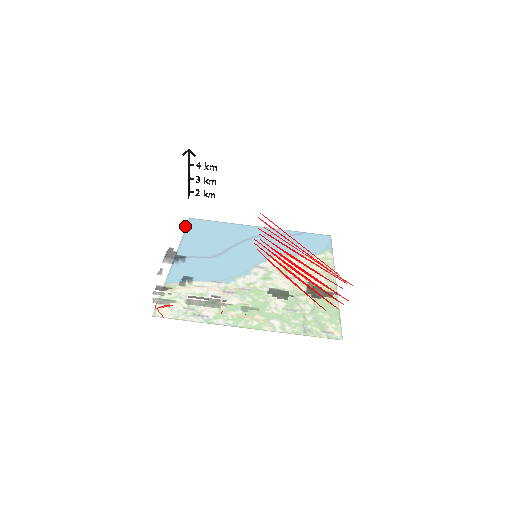
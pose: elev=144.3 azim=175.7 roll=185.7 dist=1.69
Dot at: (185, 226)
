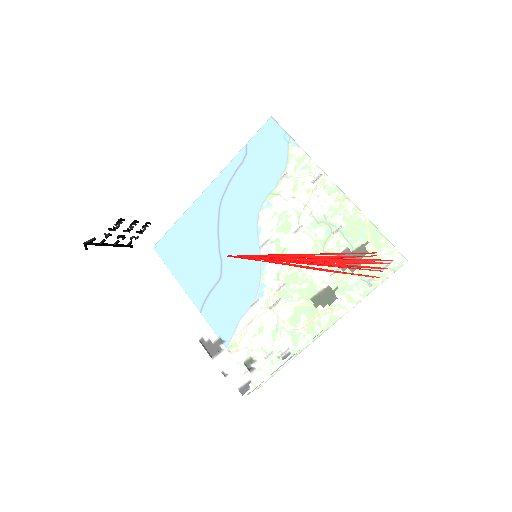
Dot at: (176, 295)
